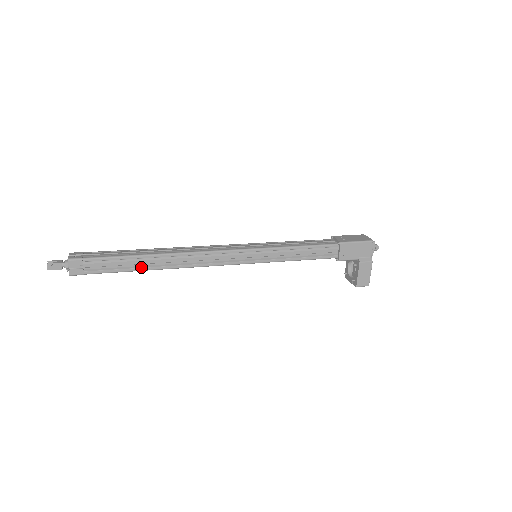
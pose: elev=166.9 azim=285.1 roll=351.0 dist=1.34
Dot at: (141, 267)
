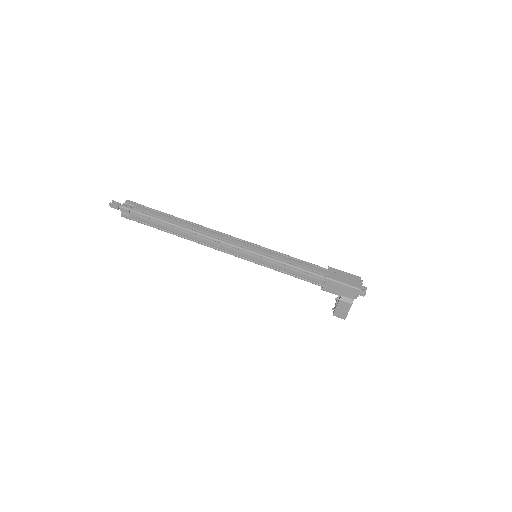
Dot at: (167, 230)
